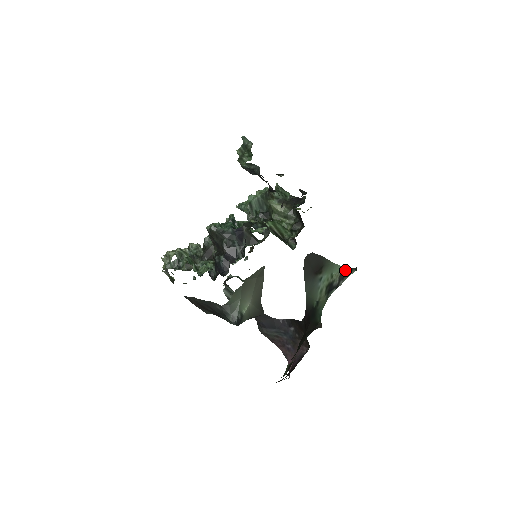
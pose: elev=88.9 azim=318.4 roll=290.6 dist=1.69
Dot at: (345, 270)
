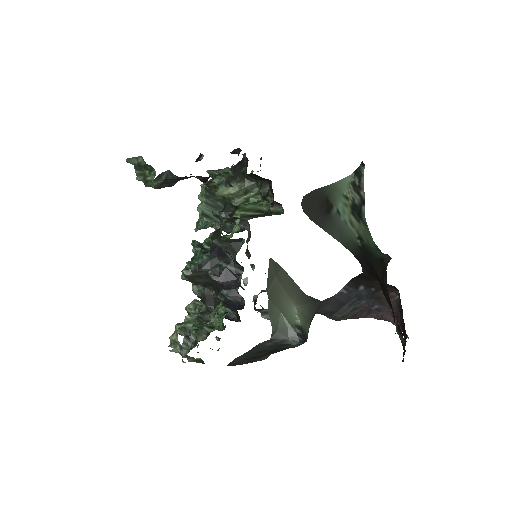
Dot at: (353, 177)
